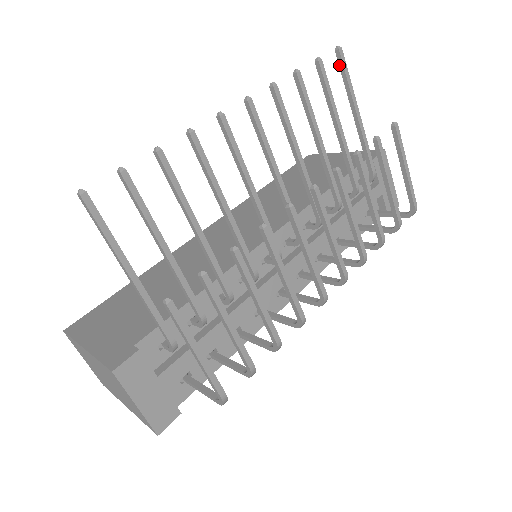
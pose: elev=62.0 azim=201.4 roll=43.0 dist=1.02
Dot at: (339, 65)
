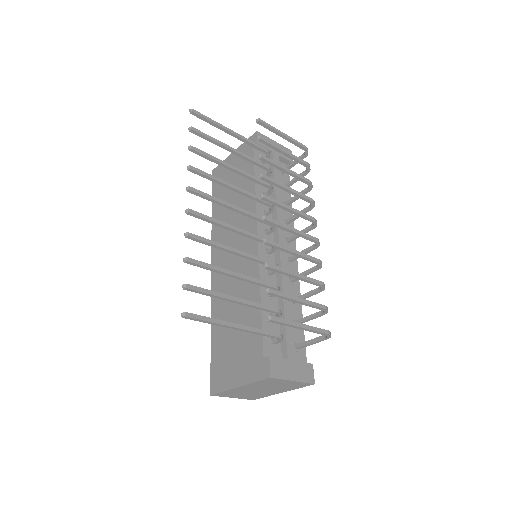
Dot at: (199, 118)
